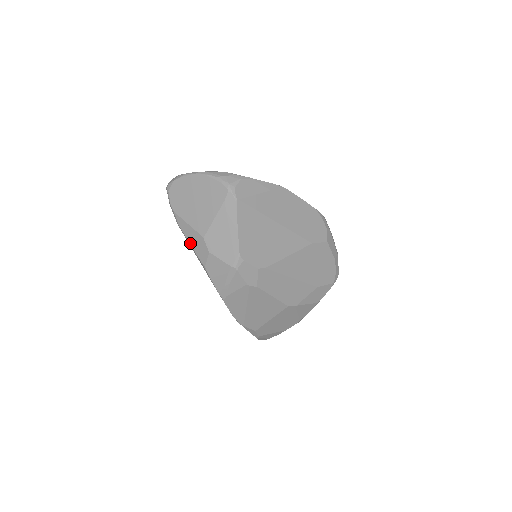
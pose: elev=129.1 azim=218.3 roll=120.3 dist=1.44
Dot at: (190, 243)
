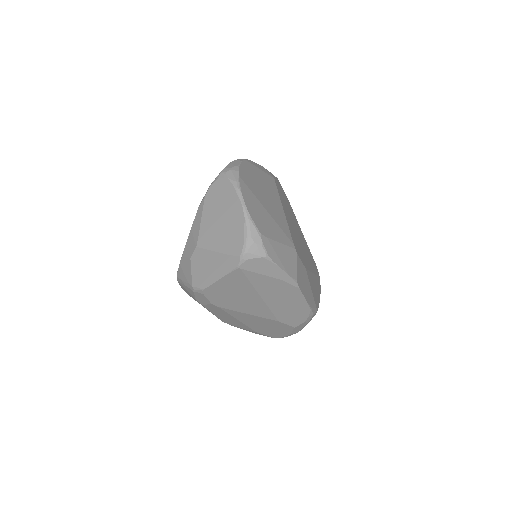
Dot at: (191, 230)
